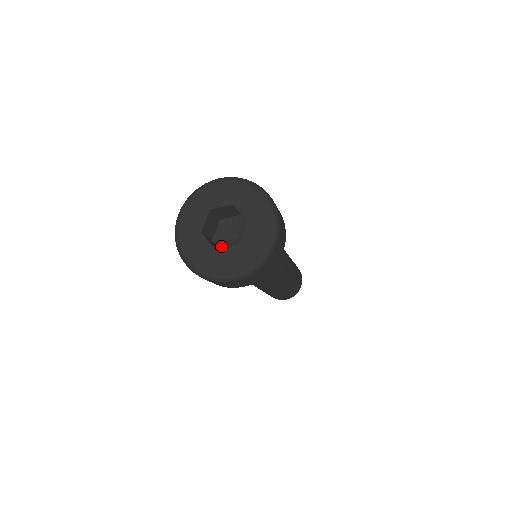
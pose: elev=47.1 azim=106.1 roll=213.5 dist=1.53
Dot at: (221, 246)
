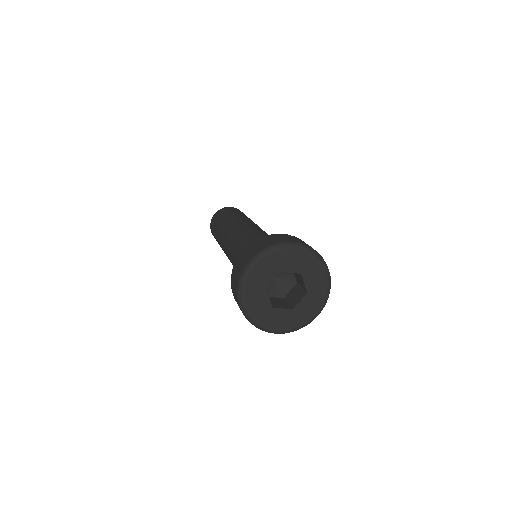
Dot at: occluded
